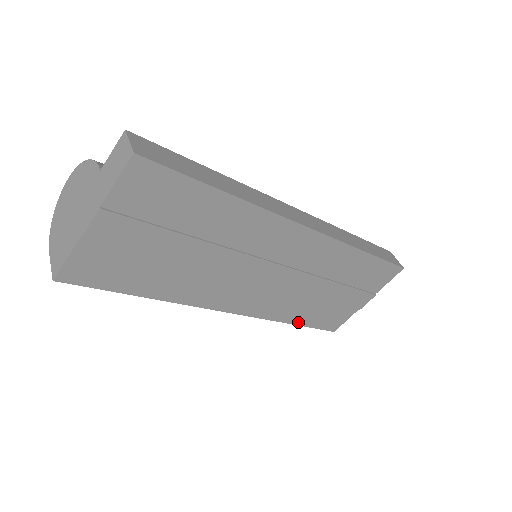
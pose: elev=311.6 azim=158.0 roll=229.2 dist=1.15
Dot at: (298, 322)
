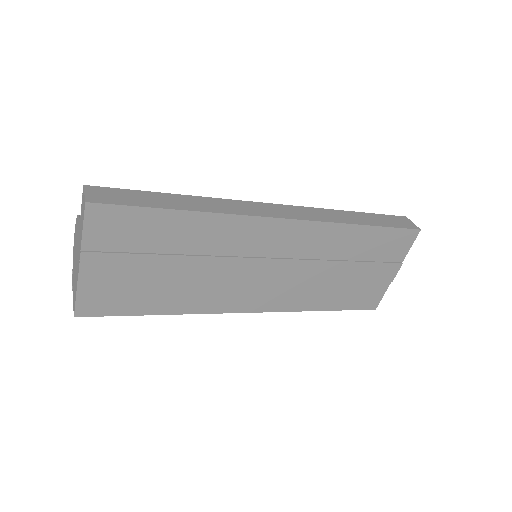
Dot at: (327, 308)
